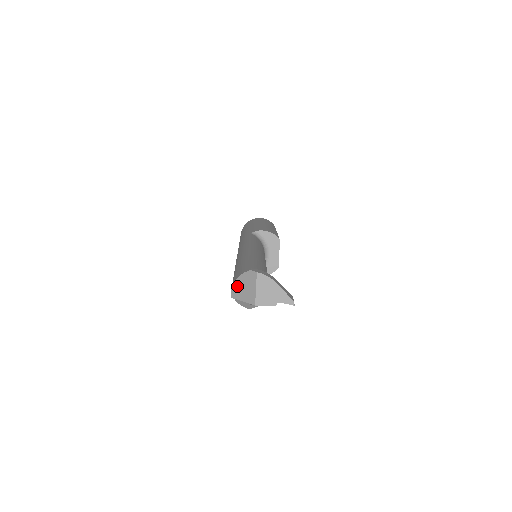
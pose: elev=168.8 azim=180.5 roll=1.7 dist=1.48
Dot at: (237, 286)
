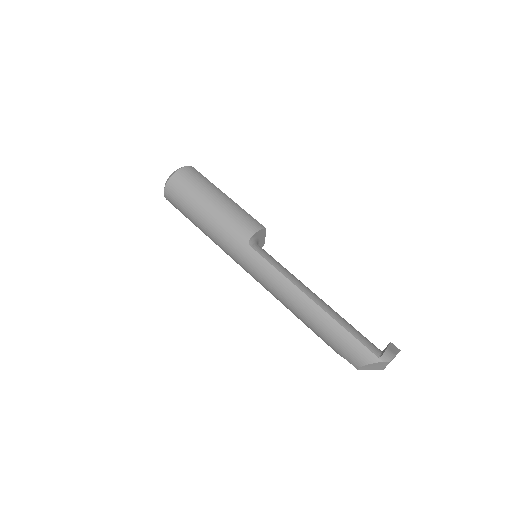
Dot at: (367, 367)
